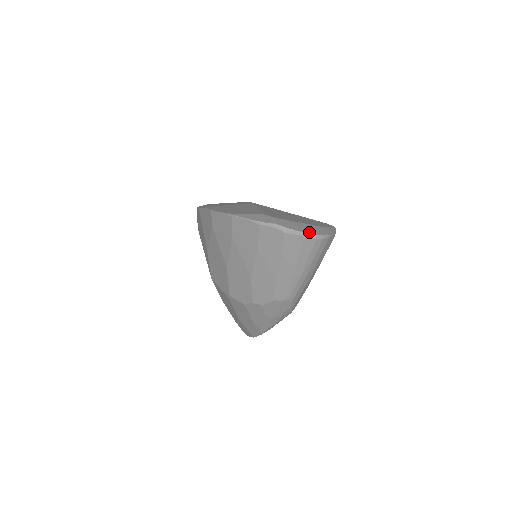
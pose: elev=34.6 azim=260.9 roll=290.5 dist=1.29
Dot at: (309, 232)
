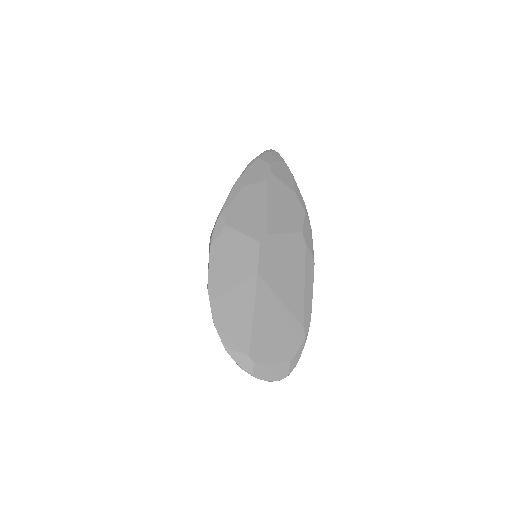
Dot at: (274, 379)
